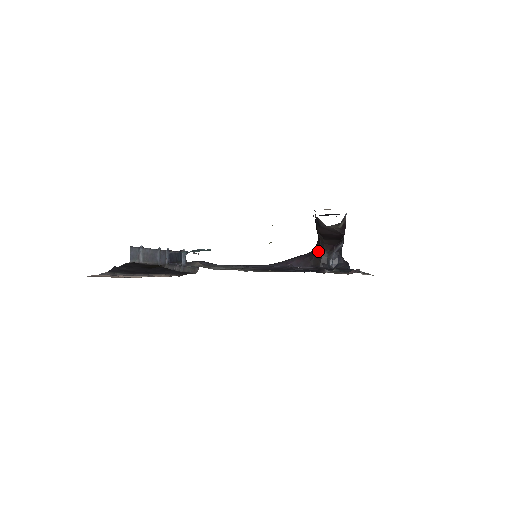
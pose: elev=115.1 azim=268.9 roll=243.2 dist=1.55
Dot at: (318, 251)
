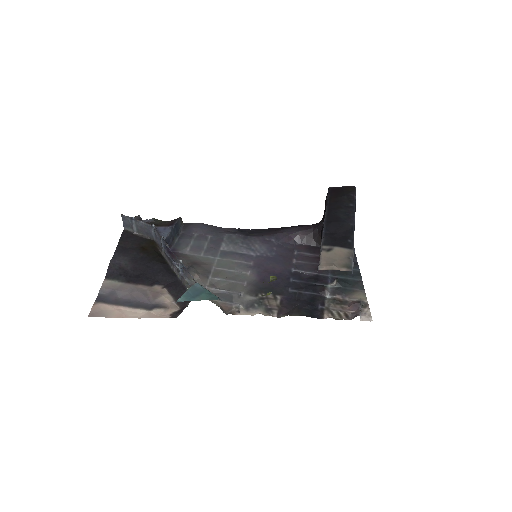
Dot at: occluded
